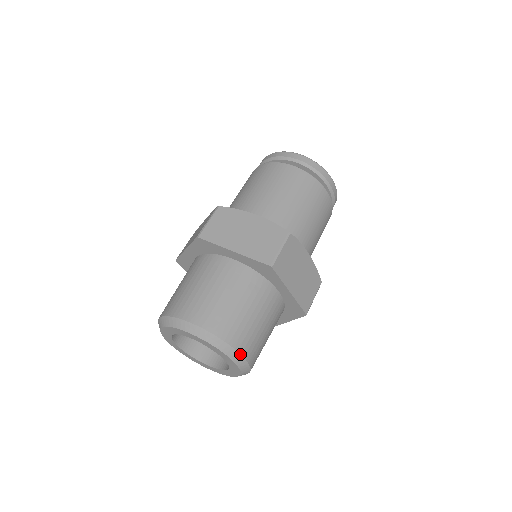
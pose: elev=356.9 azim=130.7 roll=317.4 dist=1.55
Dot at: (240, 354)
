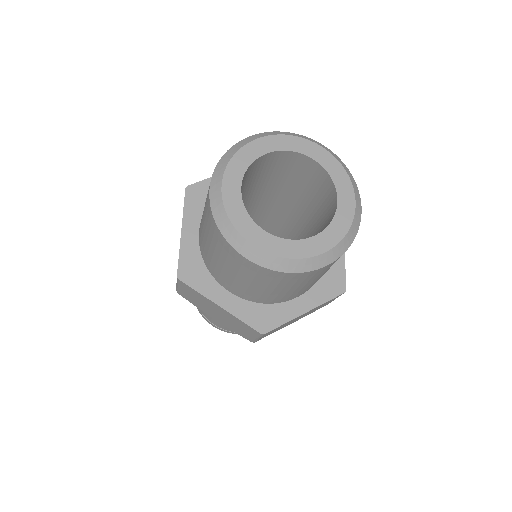
Dot at: (360, 202)
